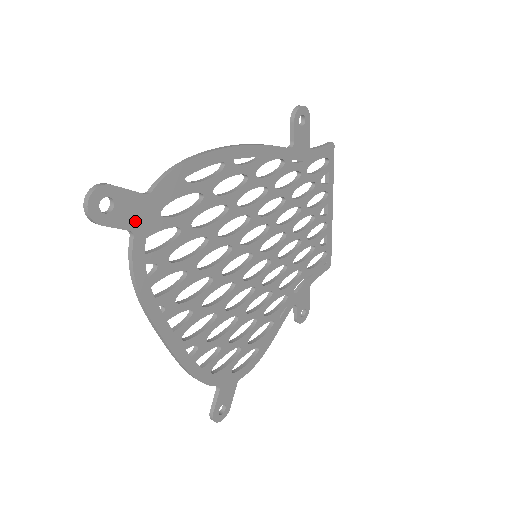
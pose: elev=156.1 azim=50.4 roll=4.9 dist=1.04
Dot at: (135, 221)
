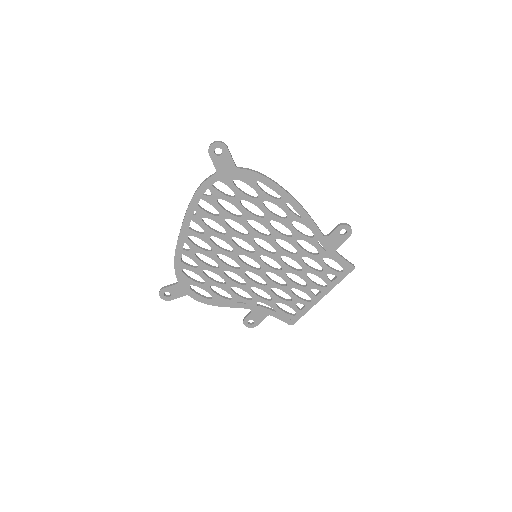
Dot at: (222, 170)
